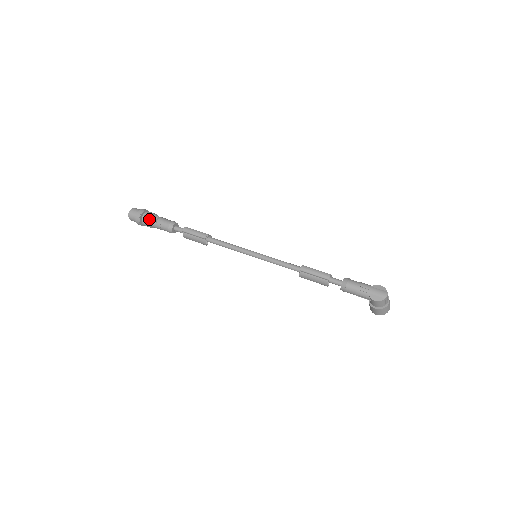
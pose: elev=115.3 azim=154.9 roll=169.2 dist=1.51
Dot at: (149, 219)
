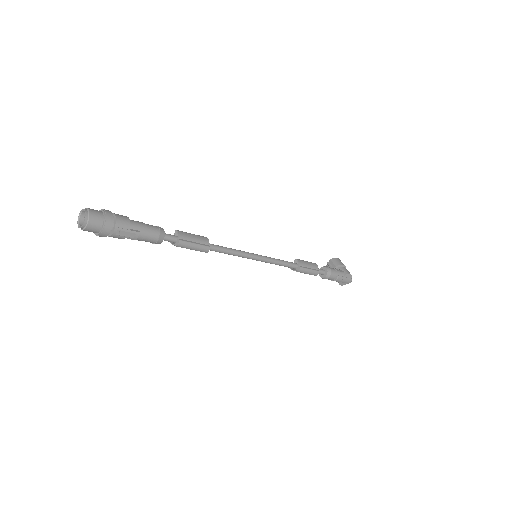
Dot at: occluded
